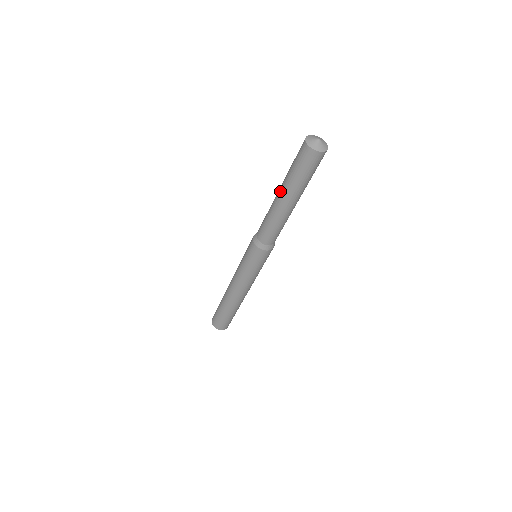
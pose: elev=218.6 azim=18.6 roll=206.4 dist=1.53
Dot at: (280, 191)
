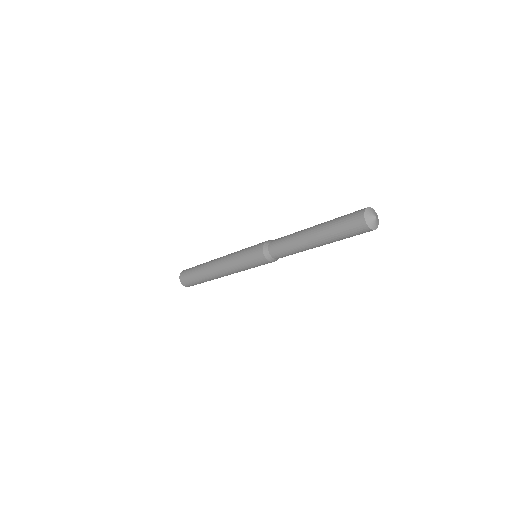
Dot at: (314, 233)
